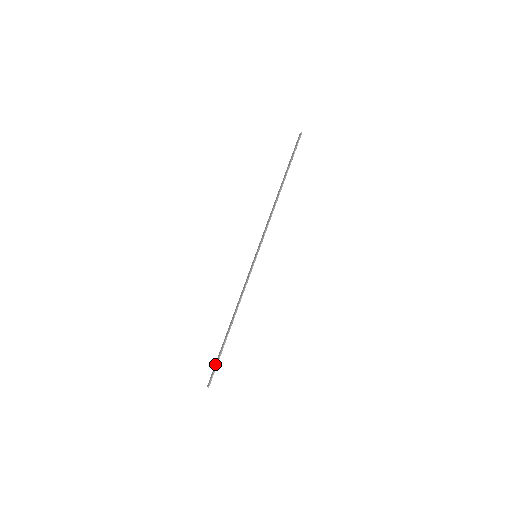
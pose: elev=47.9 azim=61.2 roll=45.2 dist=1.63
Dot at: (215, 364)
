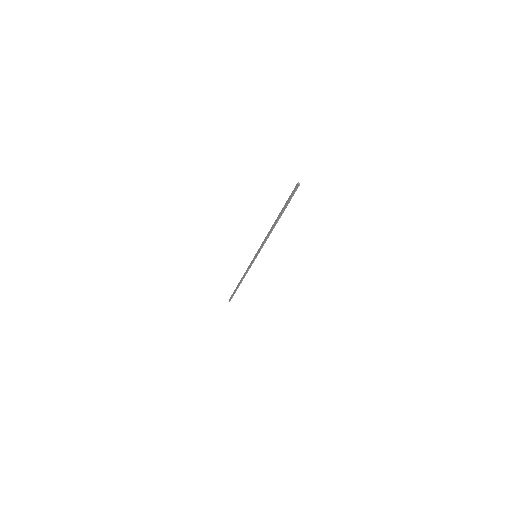
Dot at: (232, 294)
